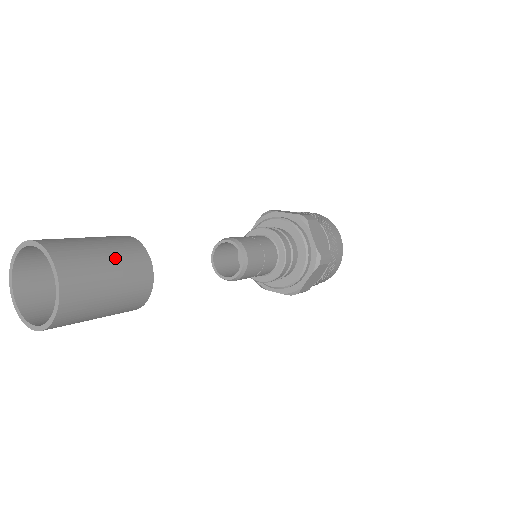
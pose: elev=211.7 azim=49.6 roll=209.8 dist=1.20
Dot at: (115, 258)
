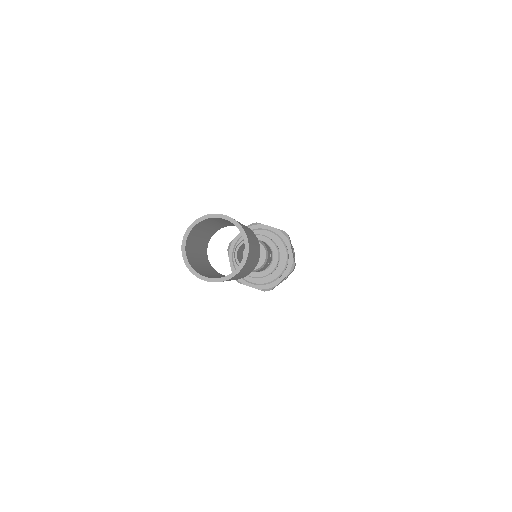
Dot at: (254, 238)
